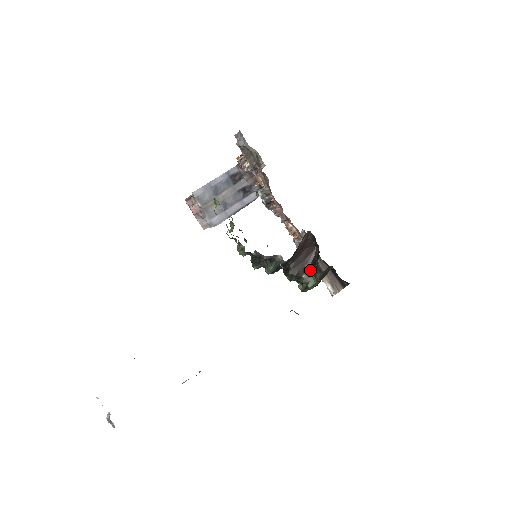
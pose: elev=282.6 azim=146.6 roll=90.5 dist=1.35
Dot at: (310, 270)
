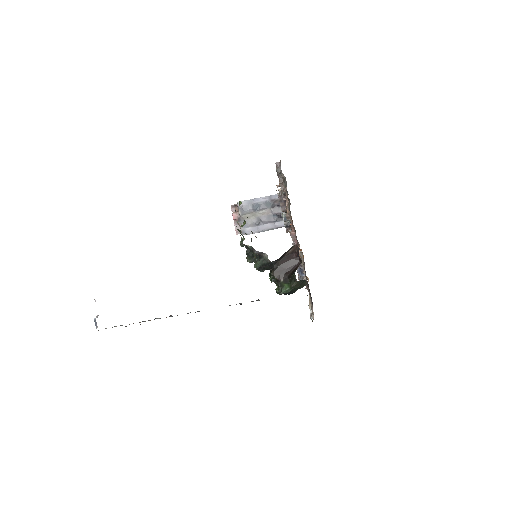
Dot at: (288, 277)
